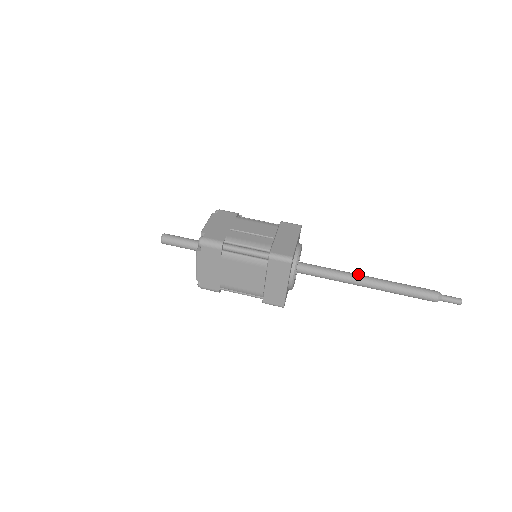
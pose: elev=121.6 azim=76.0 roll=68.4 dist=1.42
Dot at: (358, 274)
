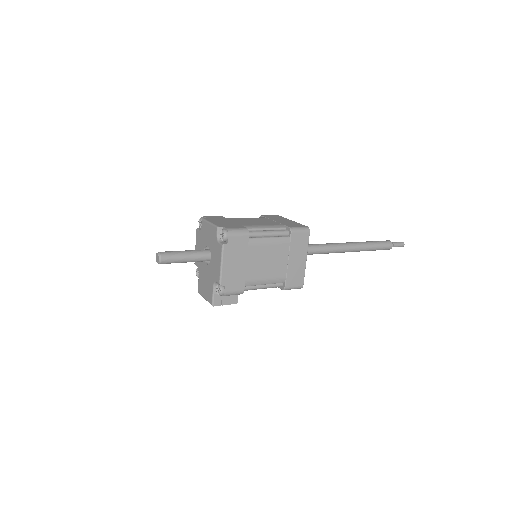
Dot at: occluded
